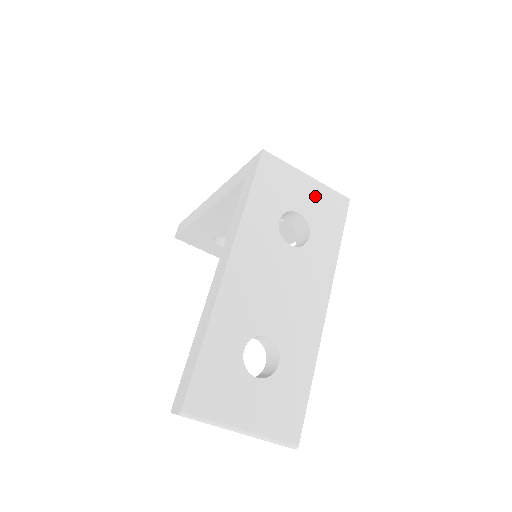
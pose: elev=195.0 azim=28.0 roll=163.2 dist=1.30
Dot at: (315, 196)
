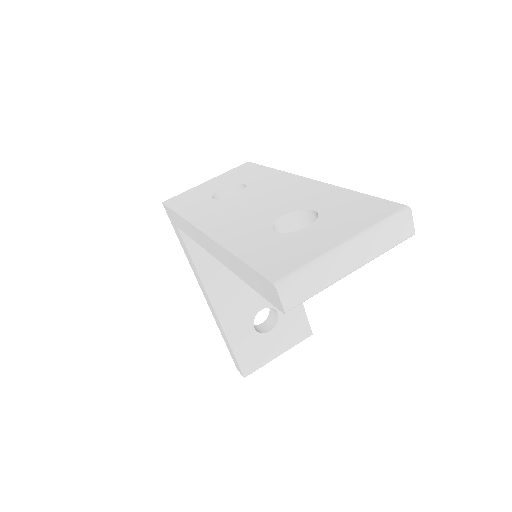
Dot at: (223, 179)
